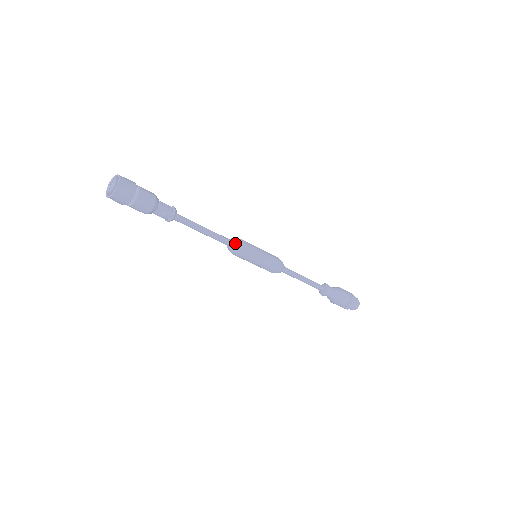
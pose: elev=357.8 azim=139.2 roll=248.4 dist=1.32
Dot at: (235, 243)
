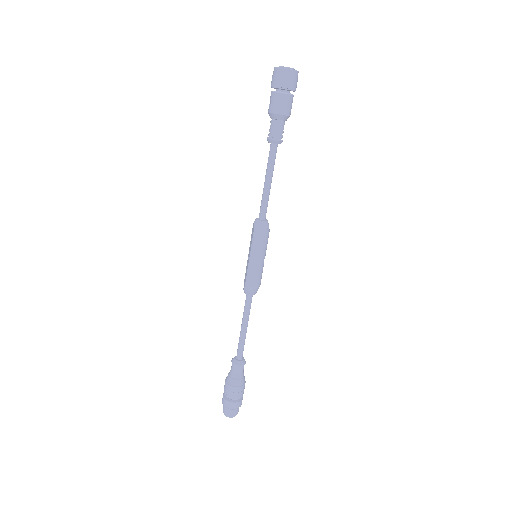
Dot at: occluded
